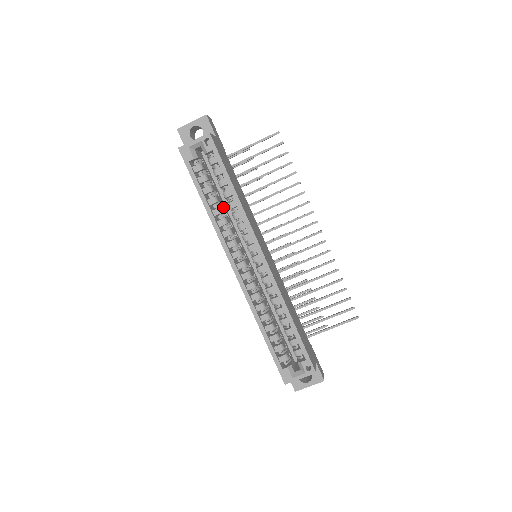
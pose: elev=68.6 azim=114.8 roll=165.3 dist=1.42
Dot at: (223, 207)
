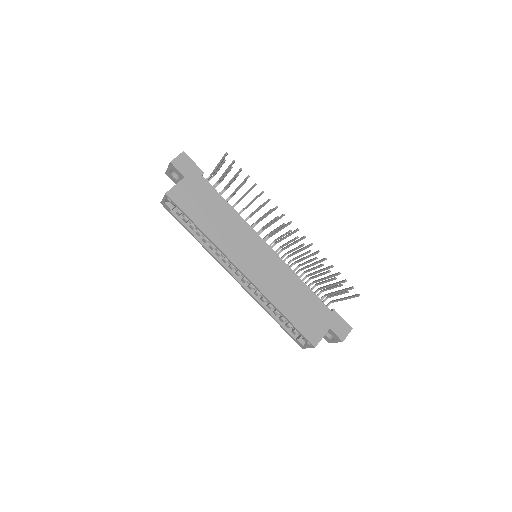
Dot at: occluded
